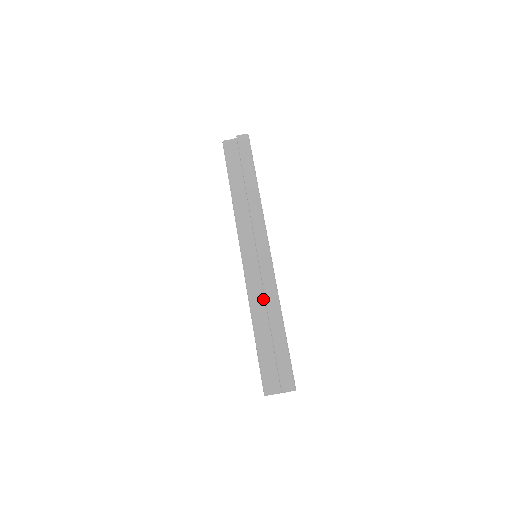
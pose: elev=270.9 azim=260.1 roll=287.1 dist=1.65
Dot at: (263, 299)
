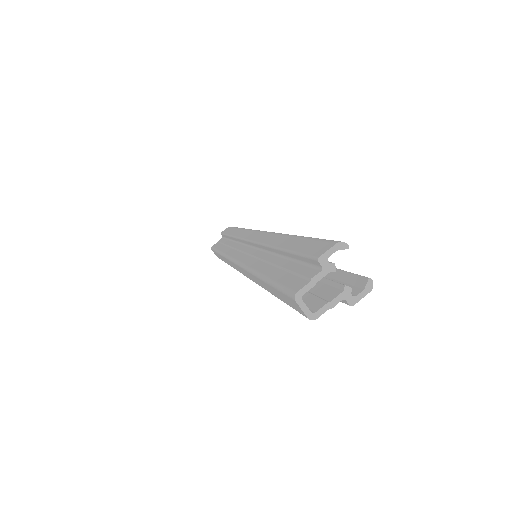
Dot at: (265, 253)
